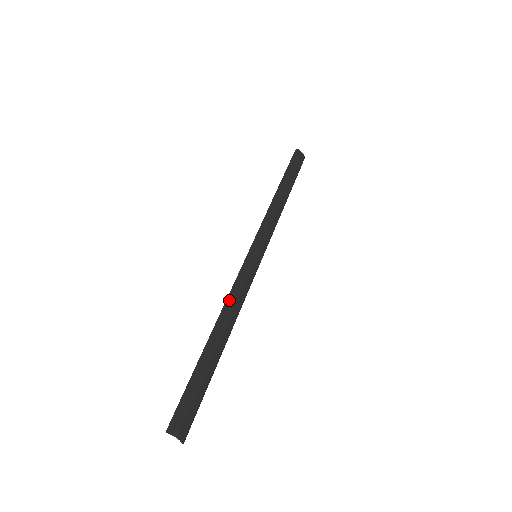
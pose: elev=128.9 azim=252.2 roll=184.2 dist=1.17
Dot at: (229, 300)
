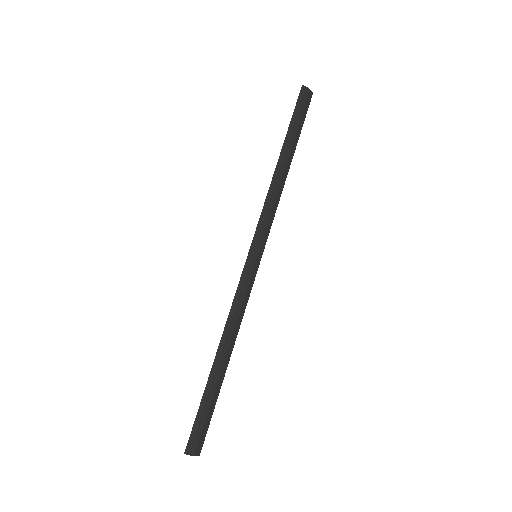
Dot at: (230, 317)
